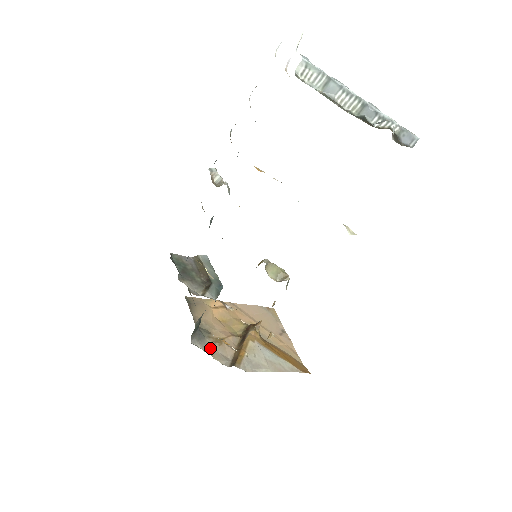
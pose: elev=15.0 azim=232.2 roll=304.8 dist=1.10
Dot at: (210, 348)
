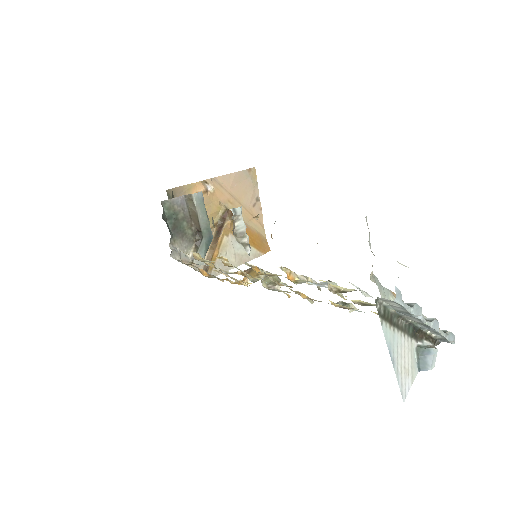
Dot at: occluded
